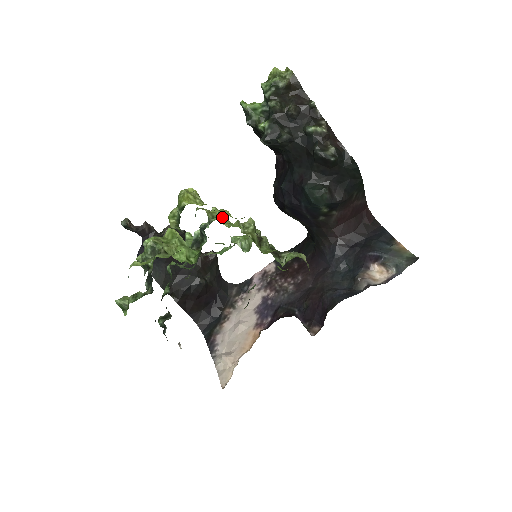
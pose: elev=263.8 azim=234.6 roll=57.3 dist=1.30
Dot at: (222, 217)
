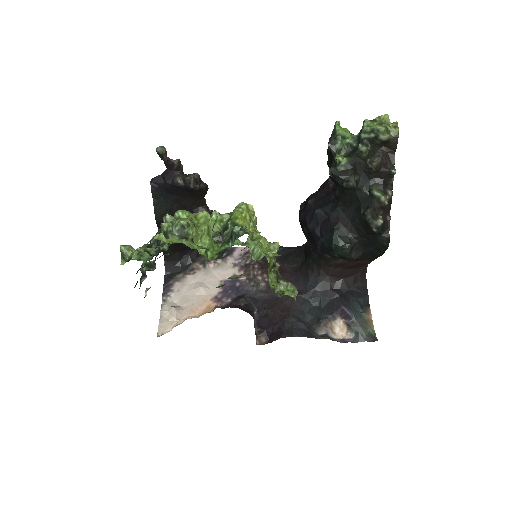
Dot at: occluded
